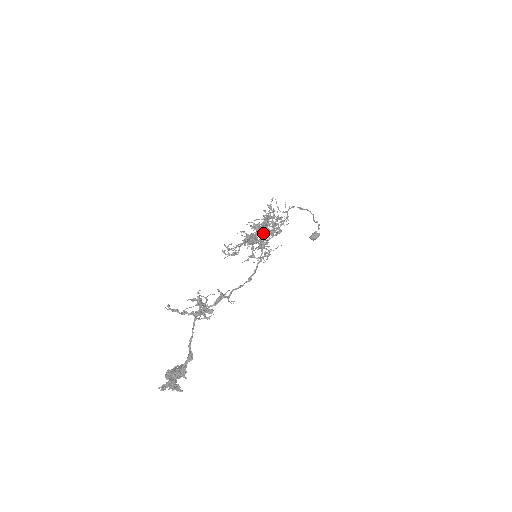
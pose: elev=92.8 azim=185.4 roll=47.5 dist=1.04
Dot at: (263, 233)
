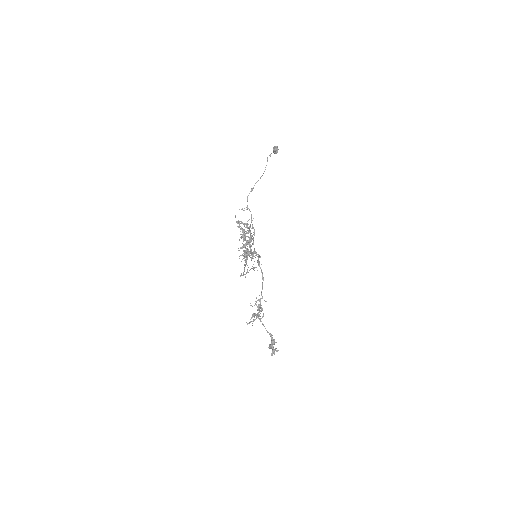
Dot at: (248, 255)
